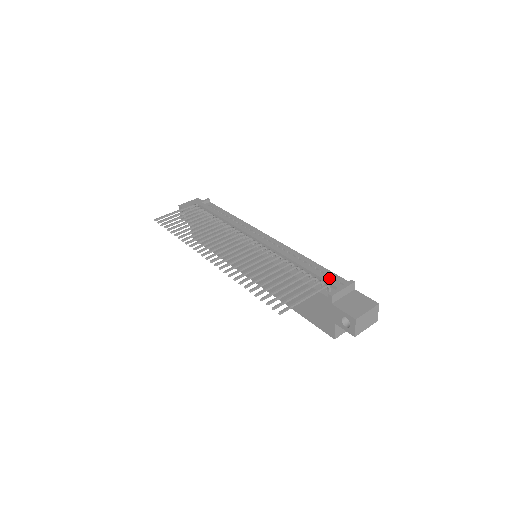
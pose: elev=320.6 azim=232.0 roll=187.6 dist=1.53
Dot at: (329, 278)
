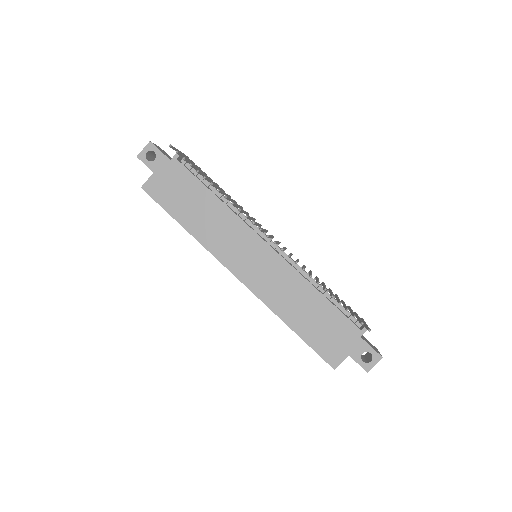
Dot at: occluded
